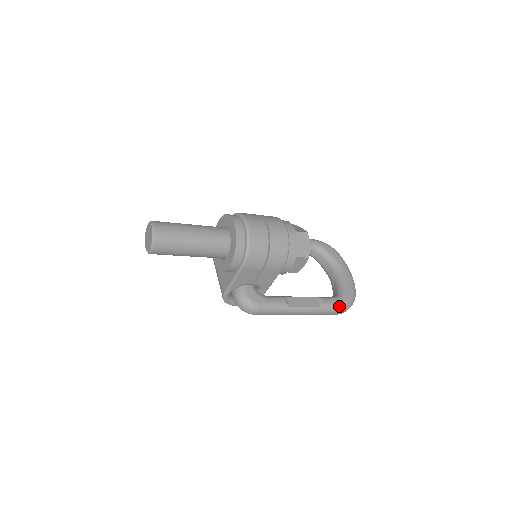
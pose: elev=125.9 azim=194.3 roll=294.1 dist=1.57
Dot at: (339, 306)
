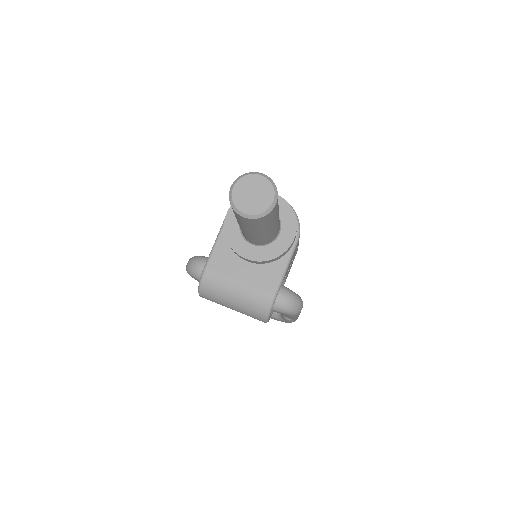
Dot at: occluded
